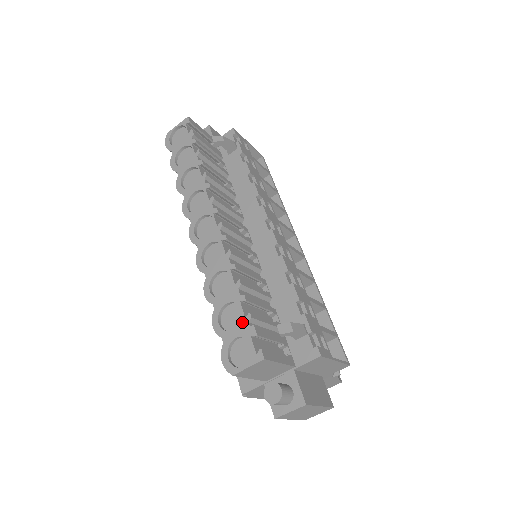
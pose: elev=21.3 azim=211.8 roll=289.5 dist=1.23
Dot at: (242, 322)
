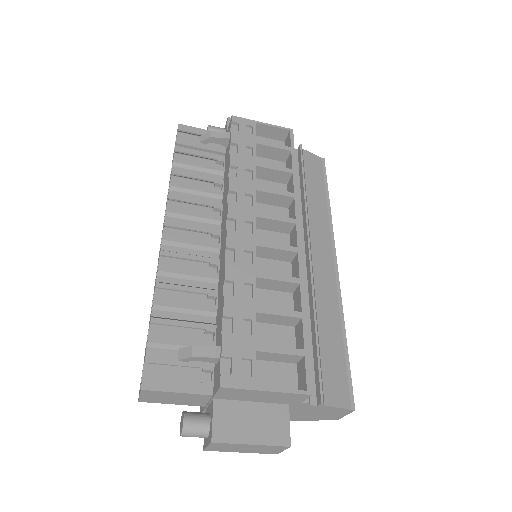
Dot at: occluded
